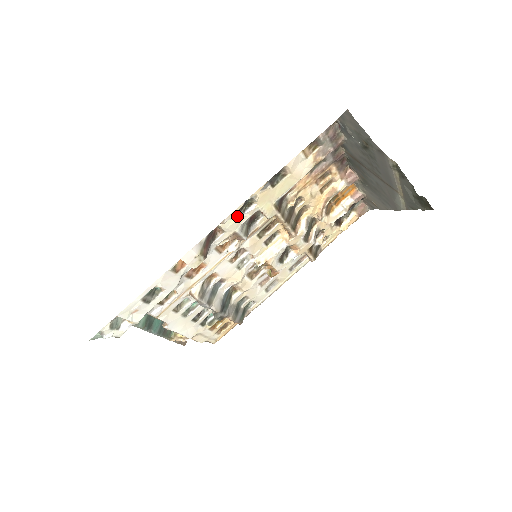
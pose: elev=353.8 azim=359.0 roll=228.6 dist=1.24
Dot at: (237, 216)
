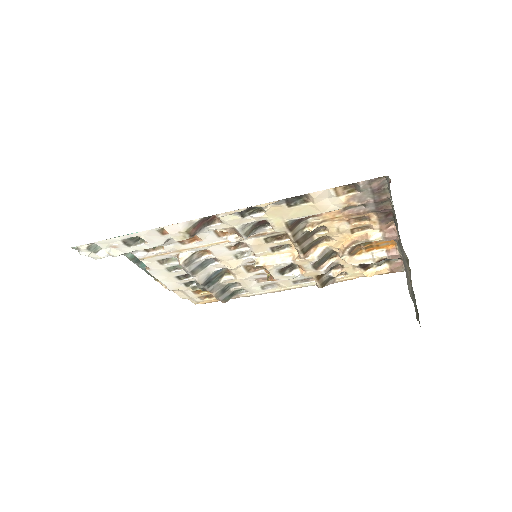
Dot at: (240, 215)
